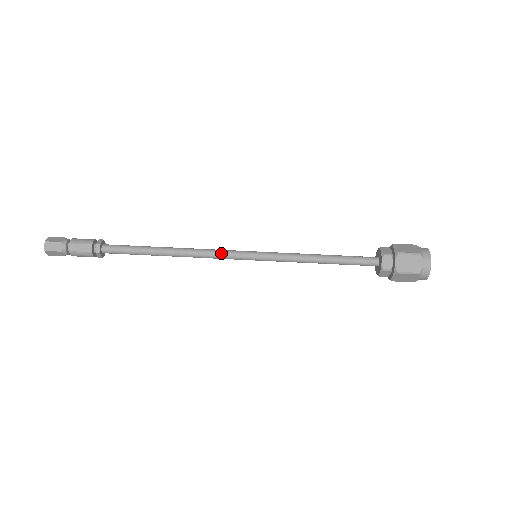
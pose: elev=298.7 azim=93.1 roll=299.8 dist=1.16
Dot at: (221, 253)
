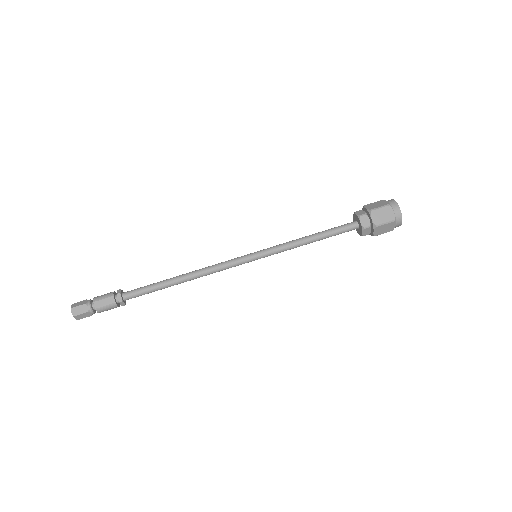
Dot at: (226, 264)
